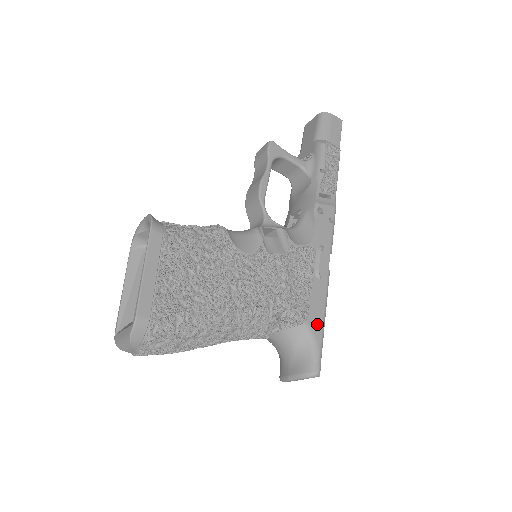
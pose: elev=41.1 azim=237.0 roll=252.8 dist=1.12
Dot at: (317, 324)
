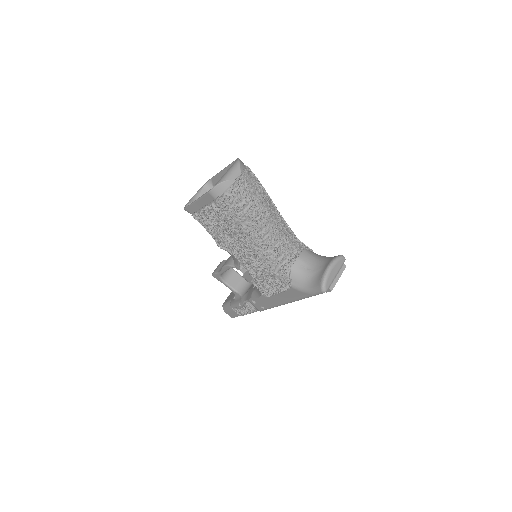
Dot at: occluded
